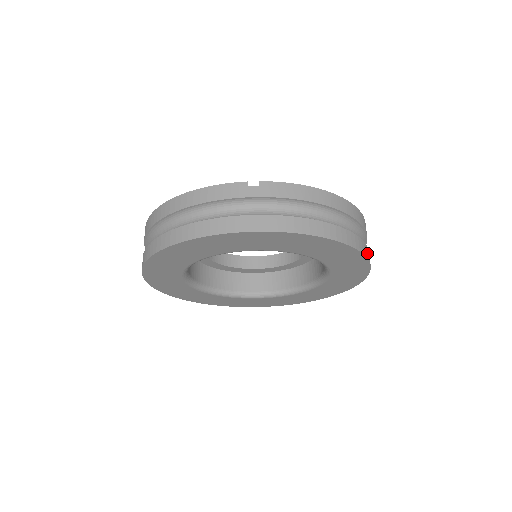
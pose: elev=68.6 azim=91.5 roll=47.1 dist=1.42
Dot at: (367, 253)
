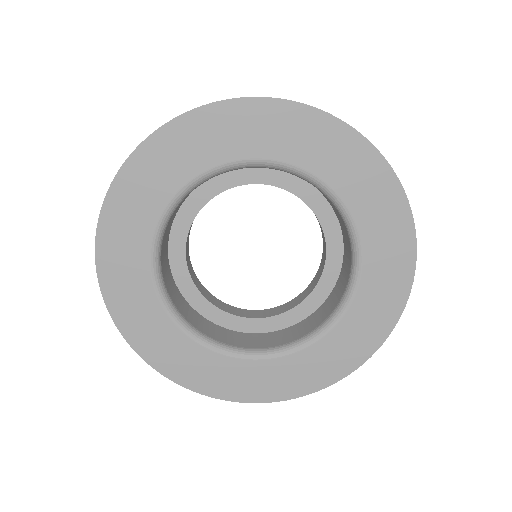
Dot at: (394, 176)
